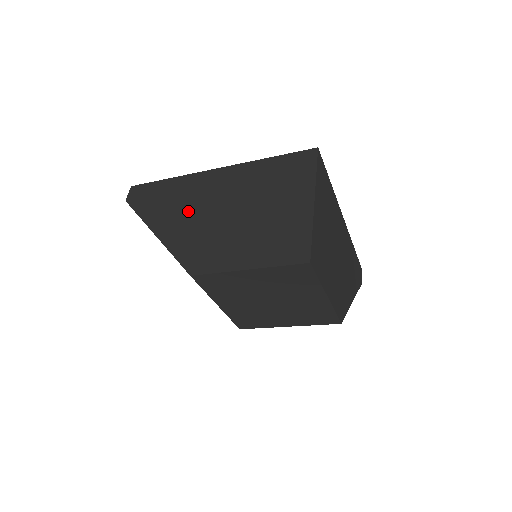
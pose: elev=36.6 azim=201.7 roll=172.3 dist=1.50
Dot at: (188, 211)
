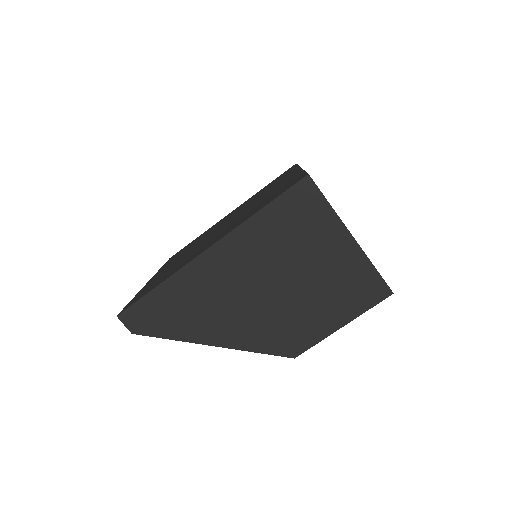
Dot at: (226, 308)
